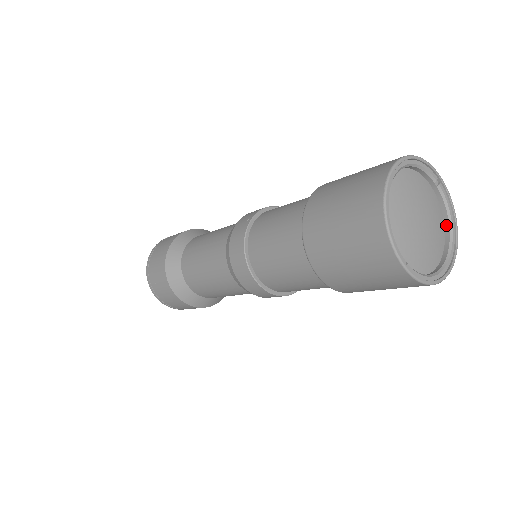
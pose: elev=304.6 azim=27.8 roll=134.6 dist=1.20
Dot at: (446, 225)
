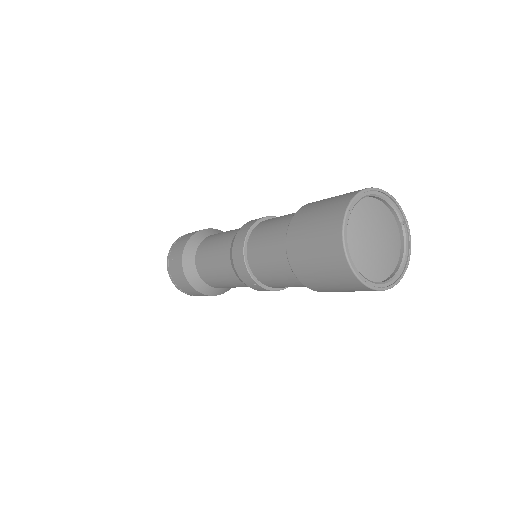
Dot at: (400, 258)
